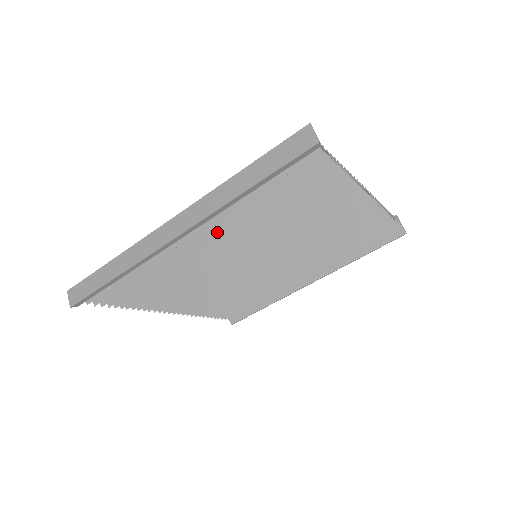
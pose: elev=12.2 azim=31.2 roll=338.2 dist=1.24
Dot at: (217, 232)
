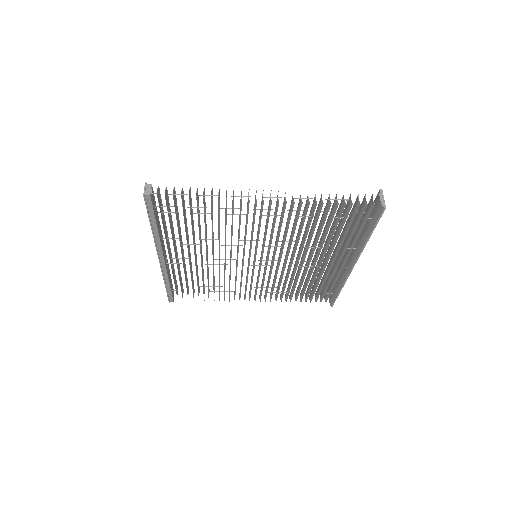
Dot at: occluded
